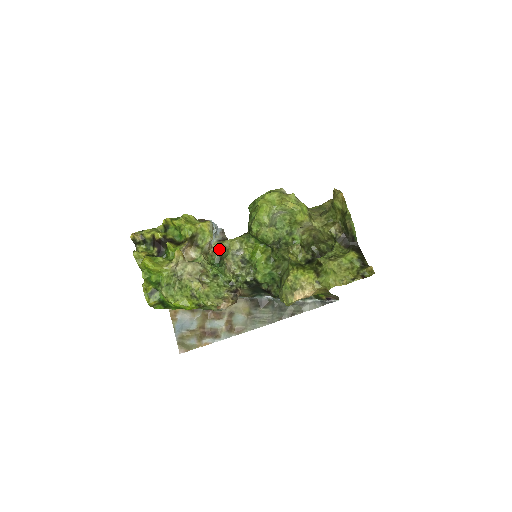
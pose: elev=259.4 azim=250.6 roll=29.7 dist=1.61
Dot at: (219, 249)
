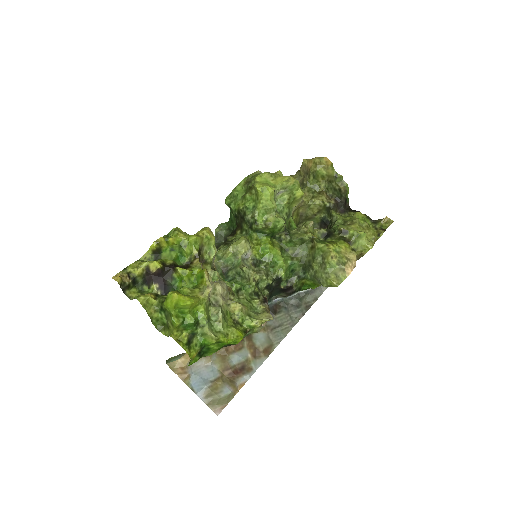
Dot at: (221, 261)
